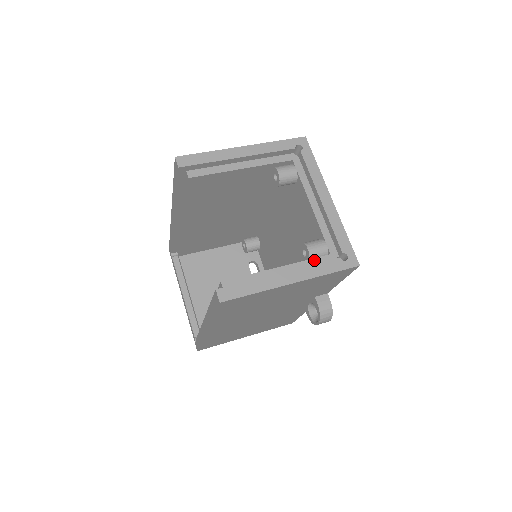
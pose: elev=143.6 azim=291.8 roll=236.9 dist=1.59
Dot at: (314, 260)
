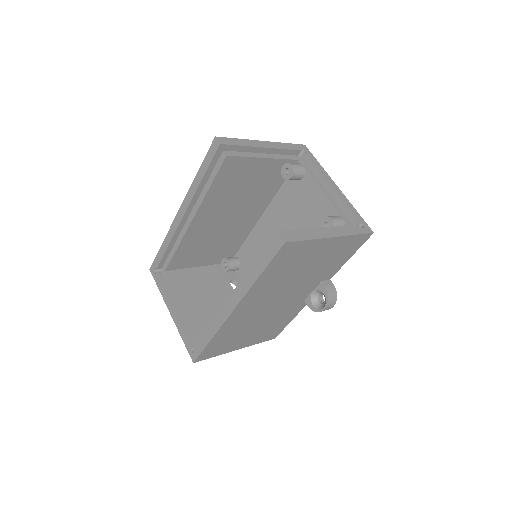
Dot at: occluded
